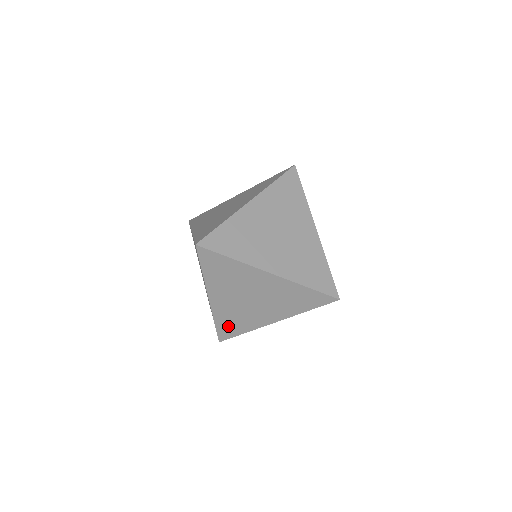
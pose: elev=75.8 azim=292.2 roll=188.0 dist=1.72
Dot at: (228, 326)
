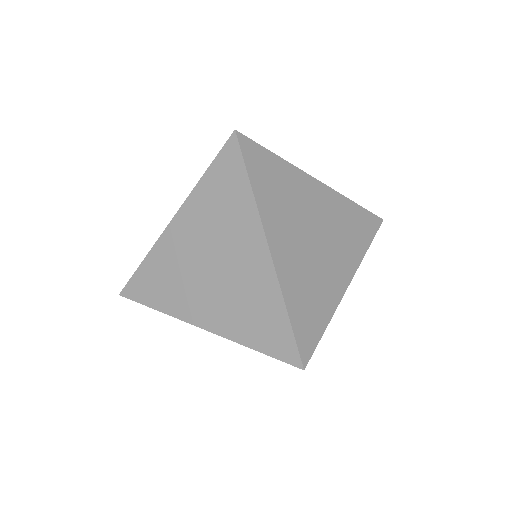
Dot at: occluded
